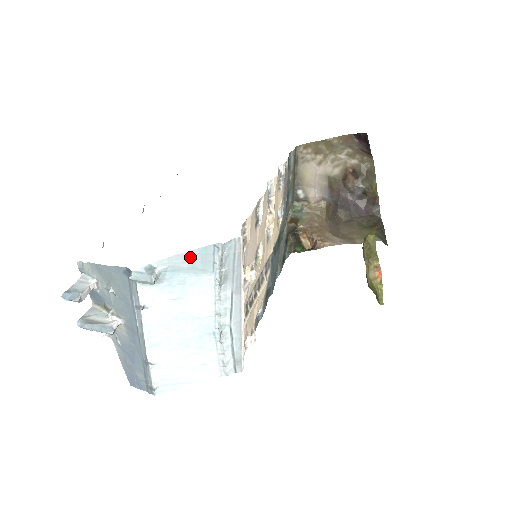
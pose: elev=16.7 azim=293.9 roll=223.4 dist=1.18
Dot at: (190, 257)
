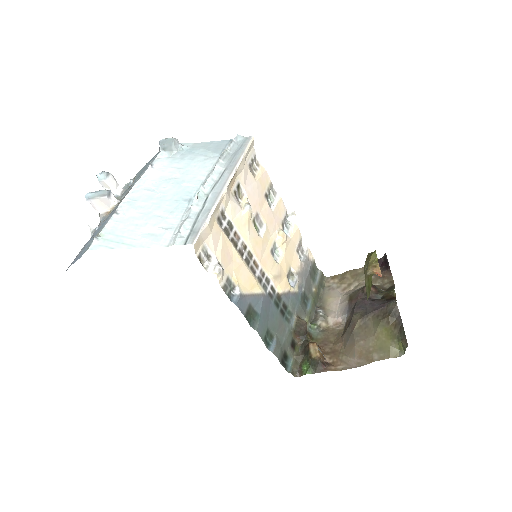
Dot at: (209, 145)
